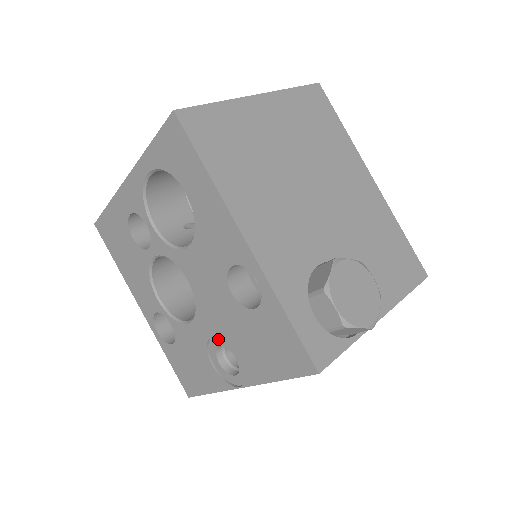
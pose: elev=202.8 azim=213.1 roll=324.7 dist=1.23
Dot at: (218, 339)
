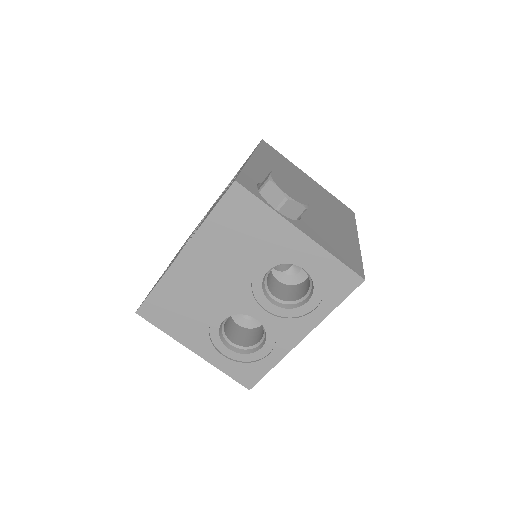
Dot at: occluded
